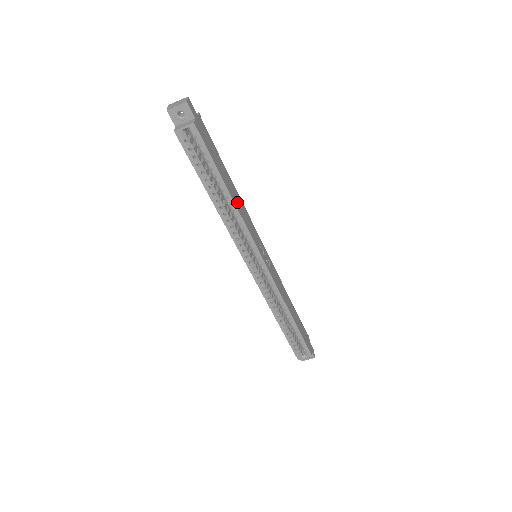
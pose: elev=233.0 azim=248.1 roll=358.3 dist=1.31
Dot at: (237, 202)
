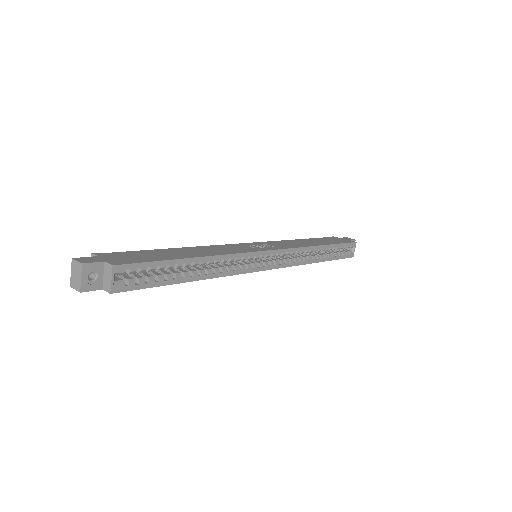
Dot at: (205, 253)
